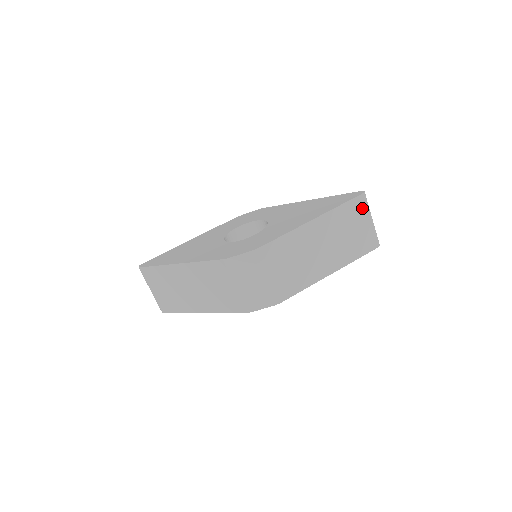
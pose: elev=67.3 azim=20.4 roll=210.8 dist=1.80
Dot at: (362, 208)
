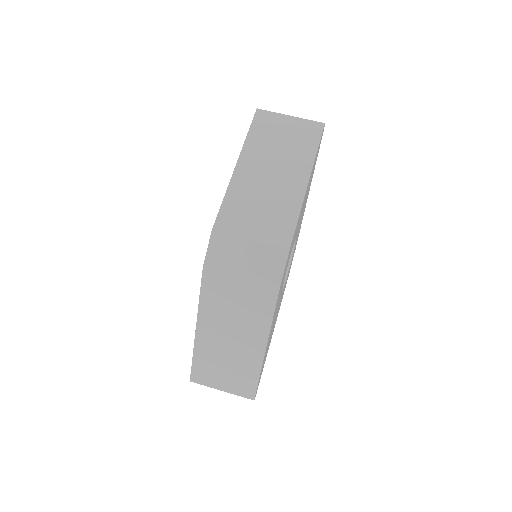
Dot at: (270, 118)
